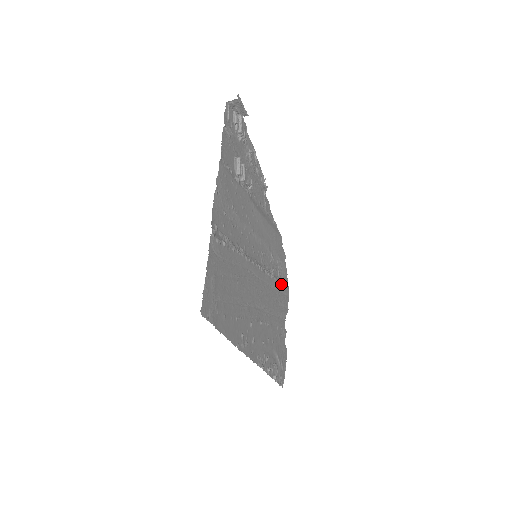
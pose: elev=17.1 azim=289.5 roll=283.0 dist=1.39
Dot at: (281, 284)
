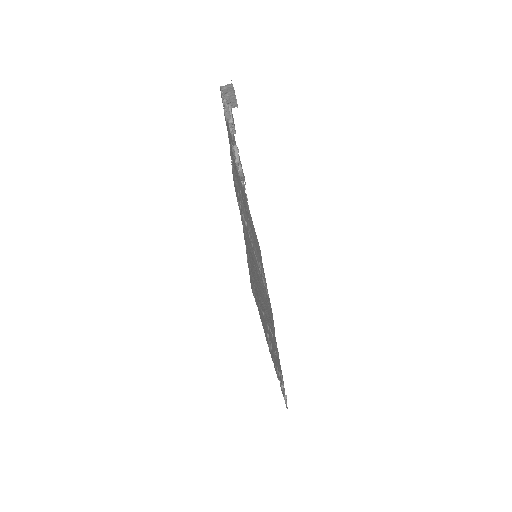
Dot at: (268, 298)
